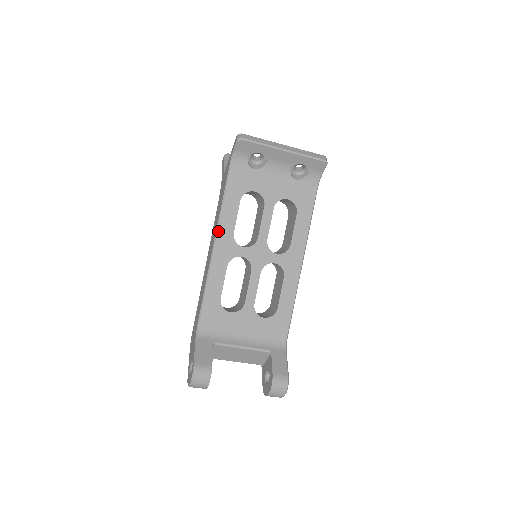
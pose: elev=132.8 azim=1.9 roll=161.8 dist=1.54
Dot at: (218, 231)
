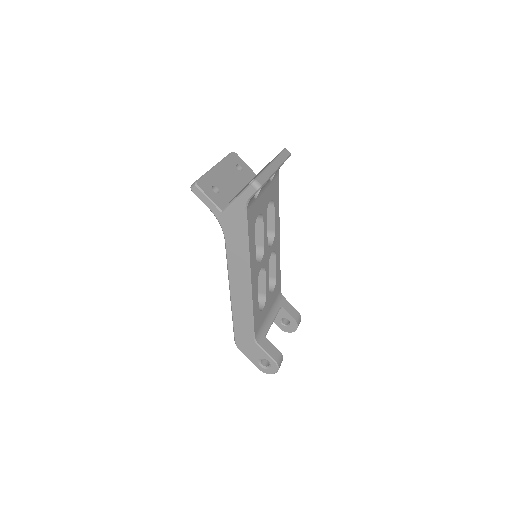
Dot at: (250, 267)
